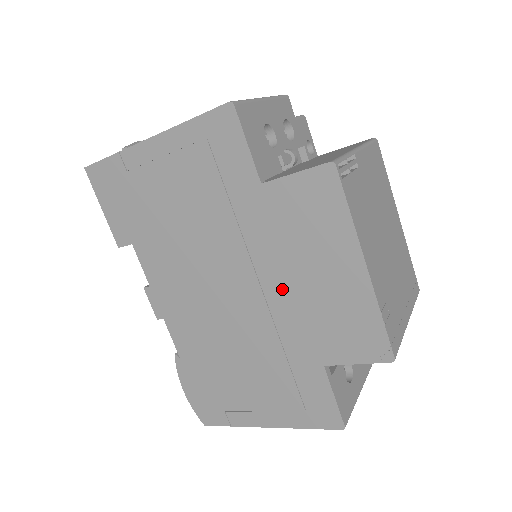
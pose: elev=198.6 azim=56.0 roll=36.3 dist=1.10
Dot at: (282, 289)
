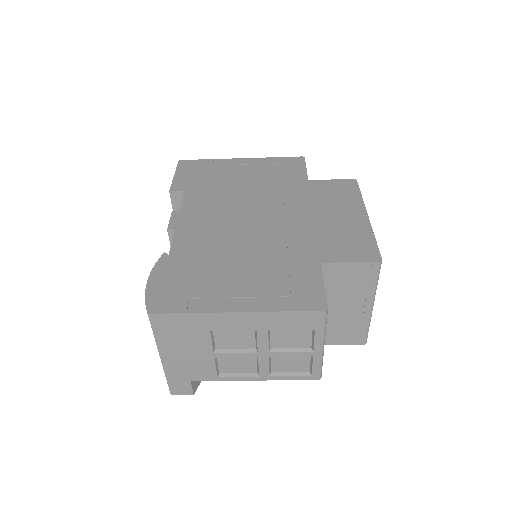
Dot at: (302, 220)
